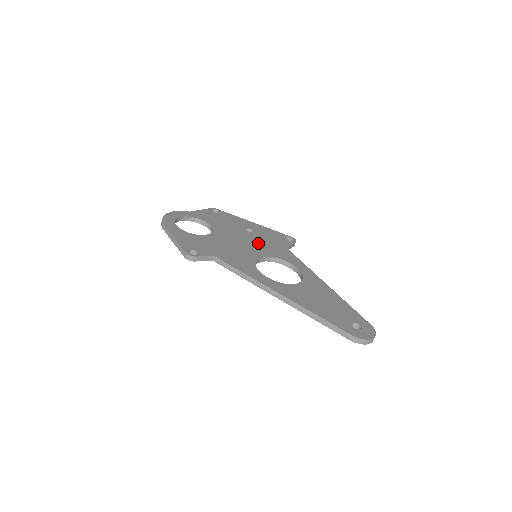
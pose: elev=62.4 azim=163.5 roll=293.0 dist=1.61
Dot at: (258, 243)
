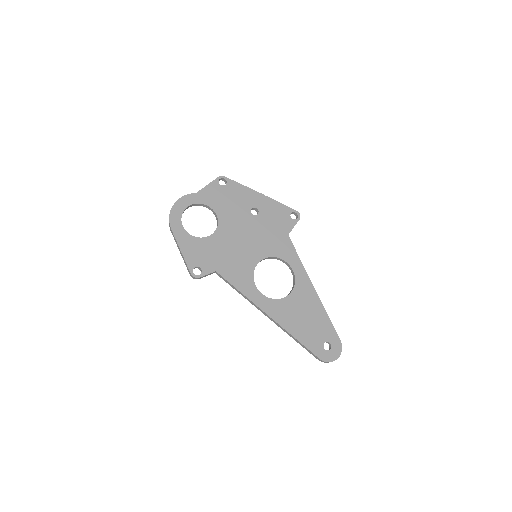
Dot at: (260, 235)
